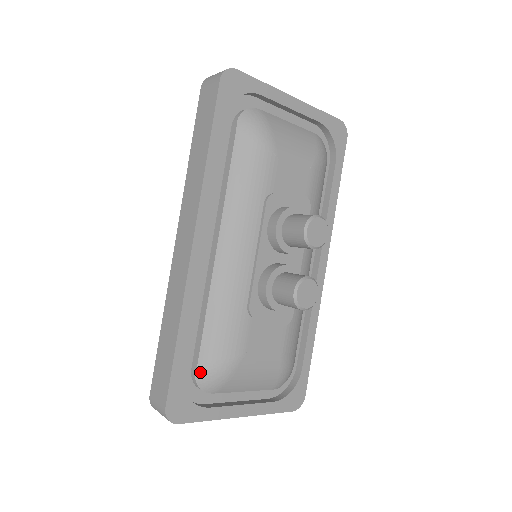
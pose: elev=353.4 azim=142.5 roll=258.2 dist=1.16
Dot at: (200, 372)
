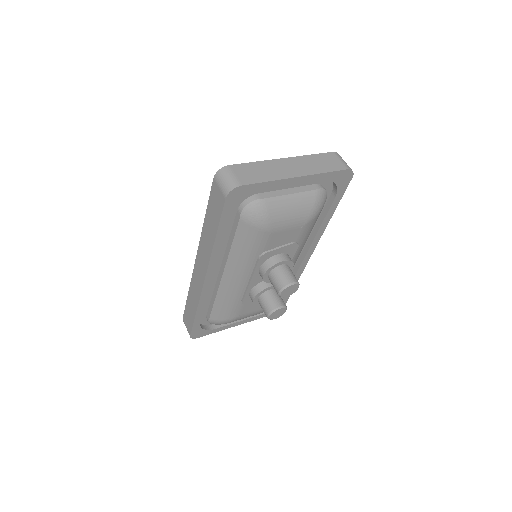
Dot at: (211, 321)
